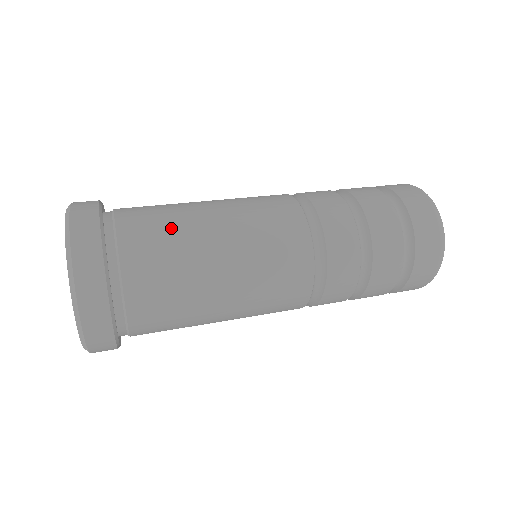
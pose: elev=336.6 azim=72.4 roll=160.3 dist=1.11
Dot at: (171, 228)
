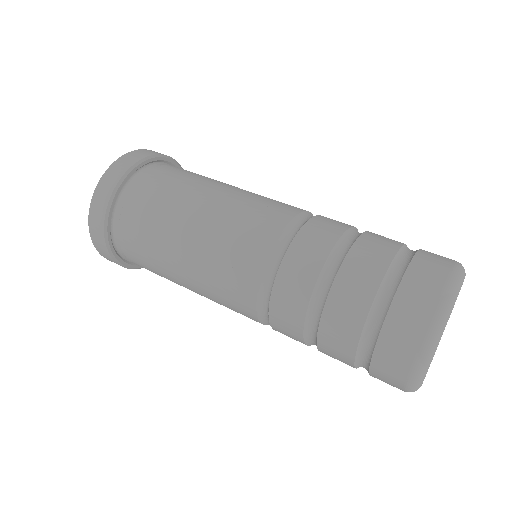
Dot at: (181, 183)
